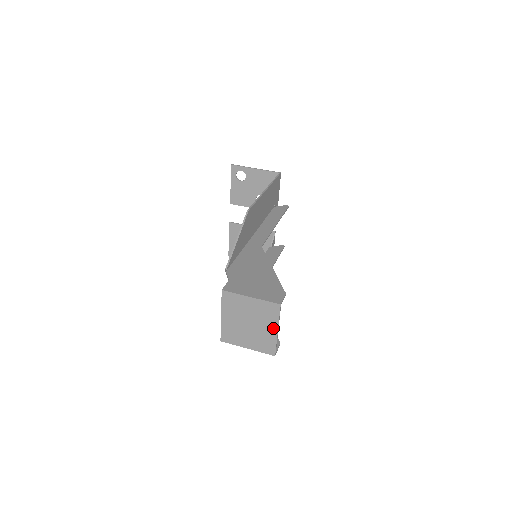
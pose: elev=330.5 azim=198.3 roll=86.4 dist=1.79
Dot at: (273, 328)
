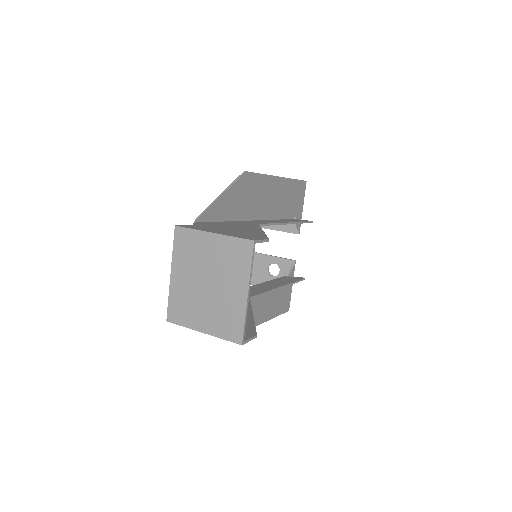
Dot at: (241, 288)
